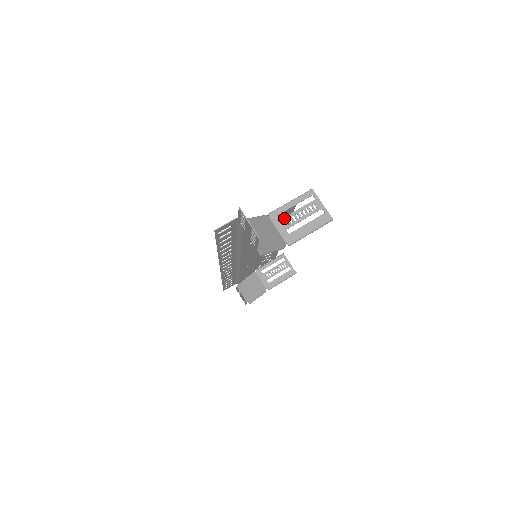
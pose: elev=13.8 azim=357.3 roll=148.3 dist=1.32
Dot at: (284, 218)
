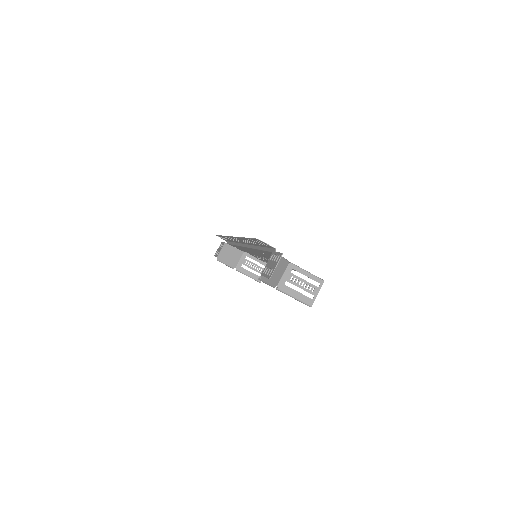
Dot at: (293, 274)
